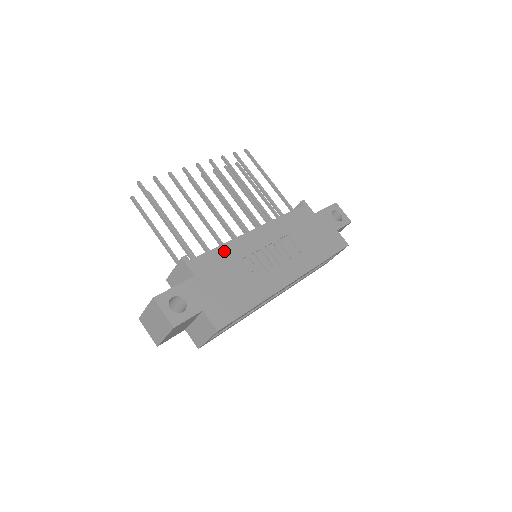
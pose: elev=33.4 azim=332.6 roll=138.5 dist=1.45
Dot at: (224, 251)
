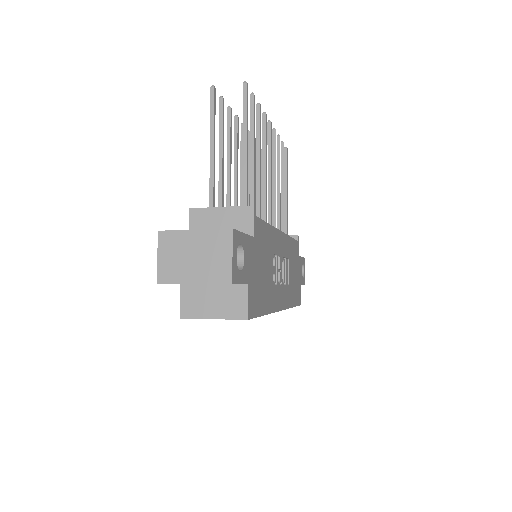
Dot at: (269, 232)
